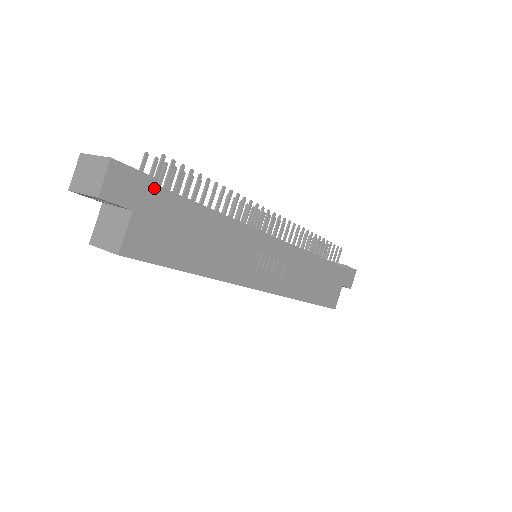
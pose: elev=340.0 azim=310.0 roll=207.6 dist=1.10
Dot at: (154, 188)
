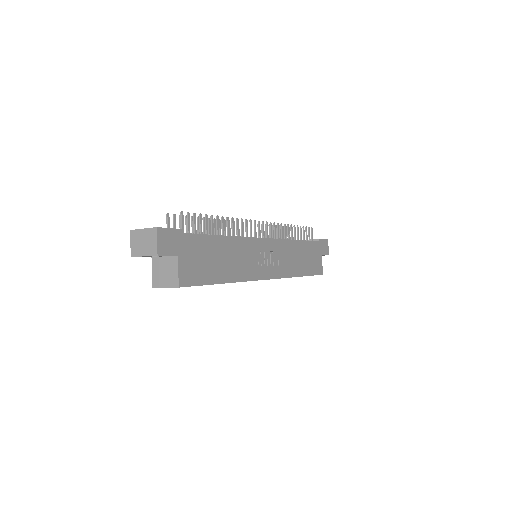
Dot at: (185, 236)
